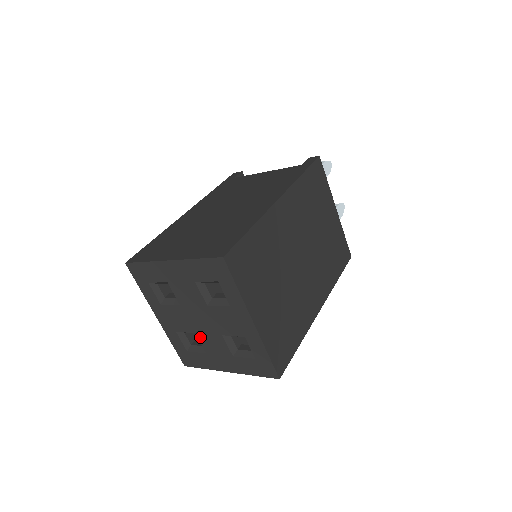
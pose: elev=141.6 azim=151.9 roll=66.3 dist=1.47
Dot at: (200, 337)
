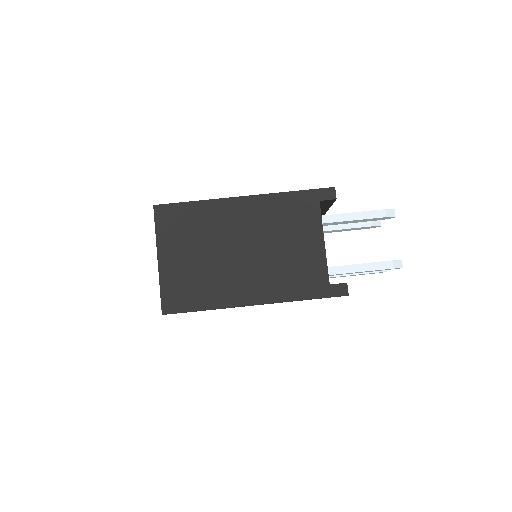
Dot at: occluded
